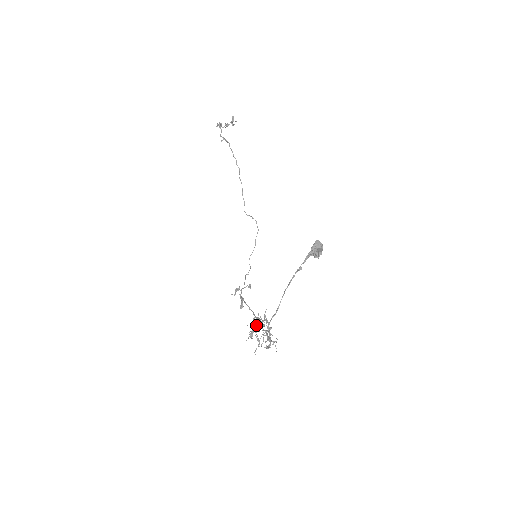
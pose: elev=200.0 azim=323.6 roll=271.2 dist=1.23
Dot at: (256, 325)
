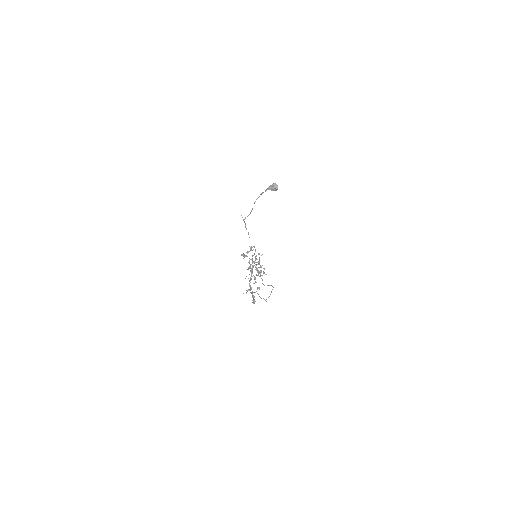
Dot at: (252, 268)
